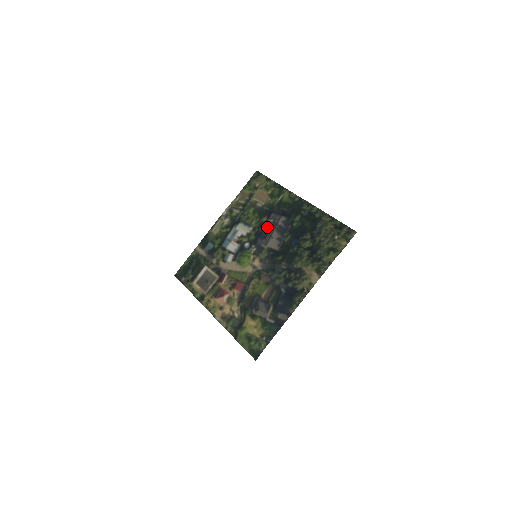
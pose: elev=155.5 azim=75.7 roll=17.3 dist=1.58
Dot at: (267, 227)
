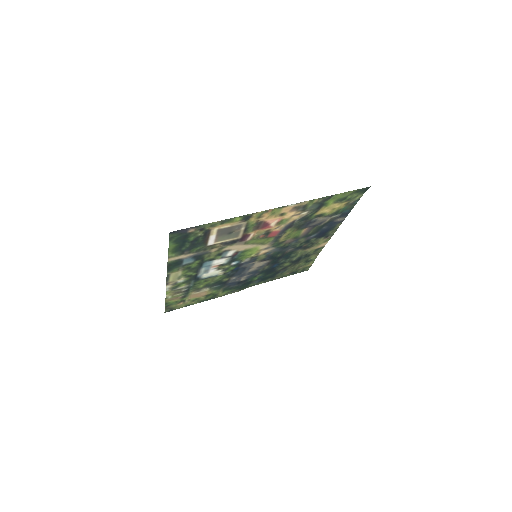
Dot at: (236, 274)
